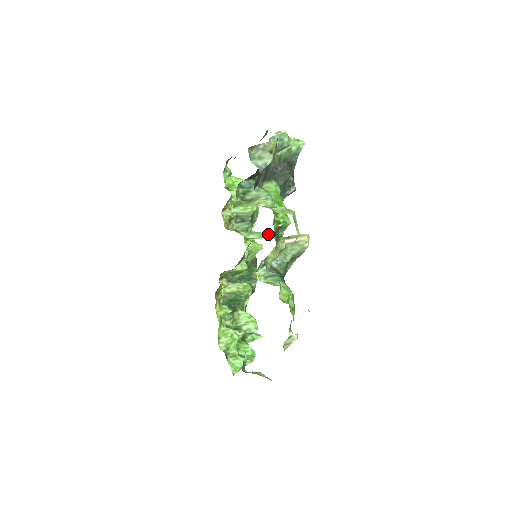
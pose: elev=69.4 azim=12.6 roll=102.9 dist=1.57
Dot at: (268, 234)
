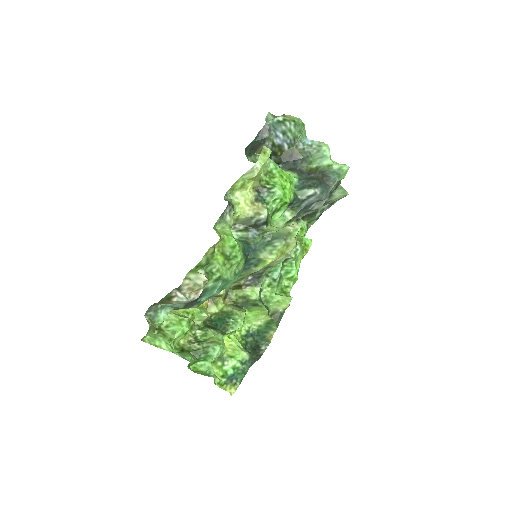
Dot at: occluded
